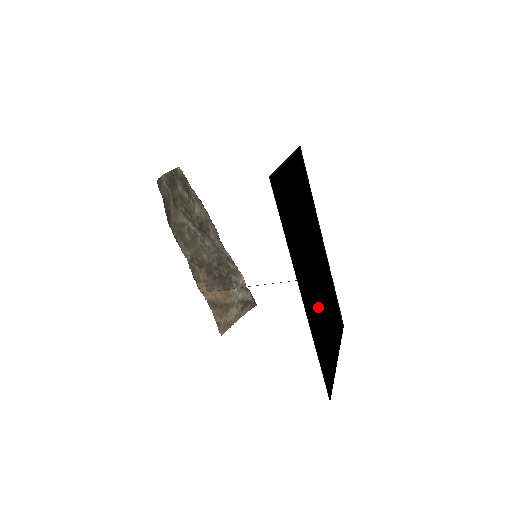
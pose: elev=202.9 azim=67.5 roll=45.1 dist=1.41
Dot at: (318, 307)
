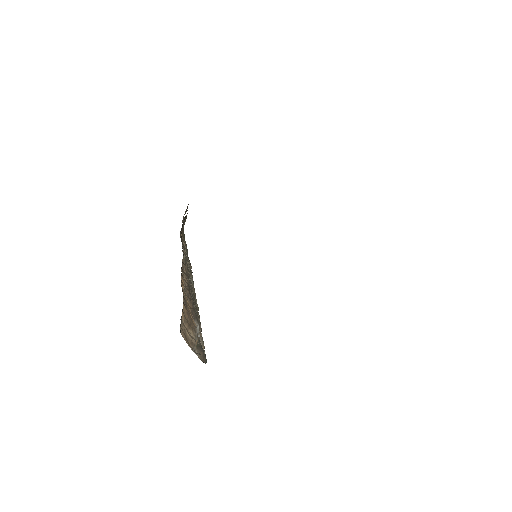
Dot at: occluded
